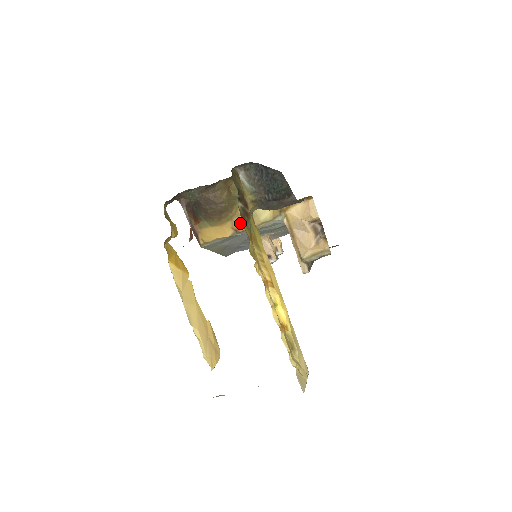
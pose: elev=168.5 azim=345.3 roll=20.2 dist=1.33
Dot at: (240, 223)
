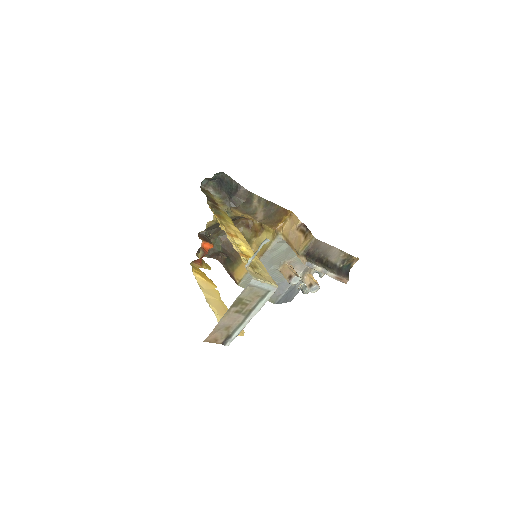
Dot at: occluded
